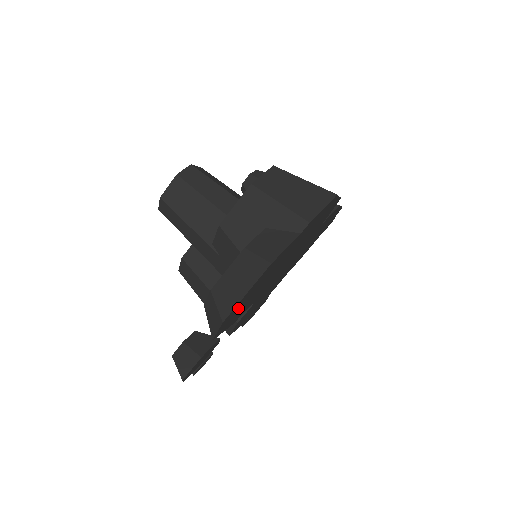
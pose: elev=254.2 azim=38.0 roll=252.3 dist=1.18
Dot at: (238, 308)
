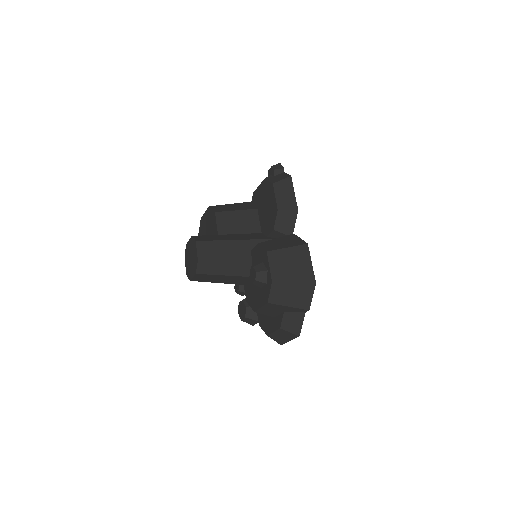
Dot at: occluded
